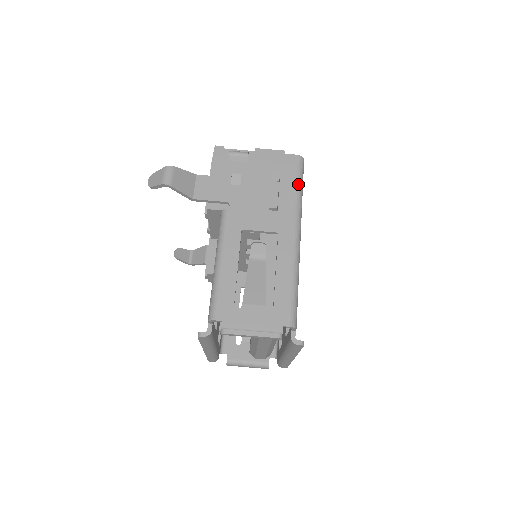
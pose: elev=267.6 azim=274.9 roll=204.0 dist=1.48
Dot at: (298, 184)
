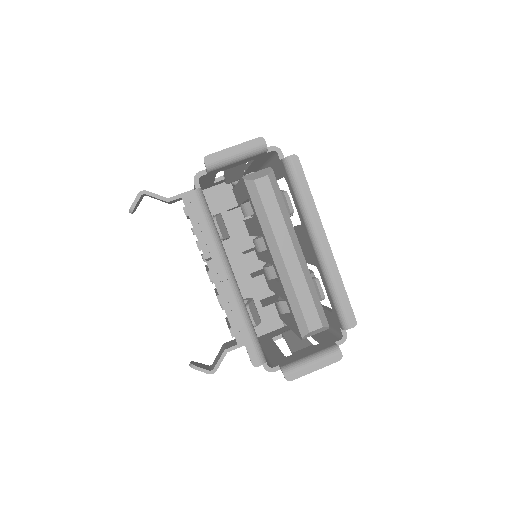
Dot at: occluded
